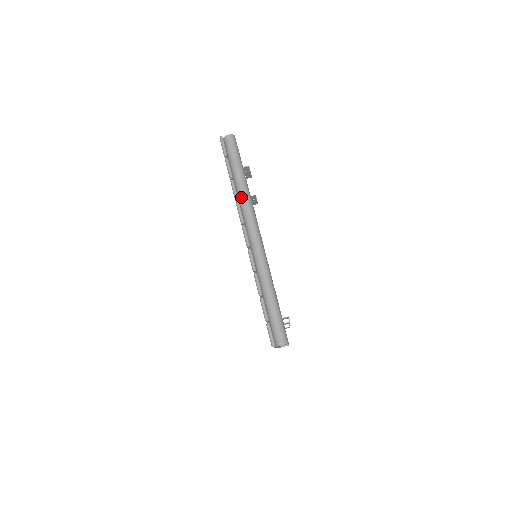
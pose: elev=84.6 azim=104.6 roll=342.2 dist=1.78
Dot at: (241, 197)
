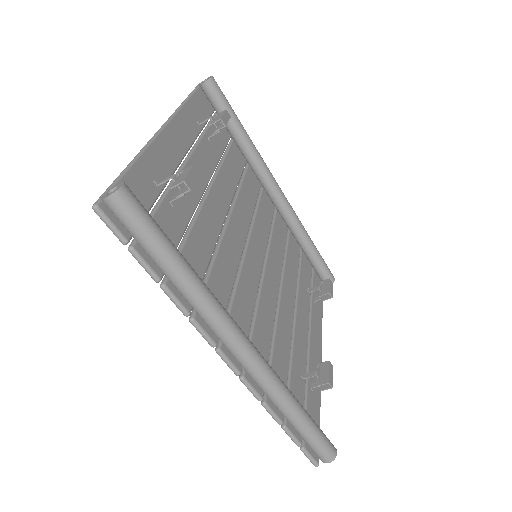
Dot at: (193, 307)
